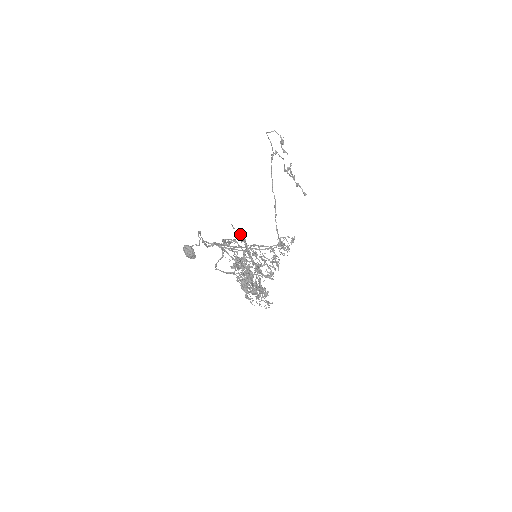
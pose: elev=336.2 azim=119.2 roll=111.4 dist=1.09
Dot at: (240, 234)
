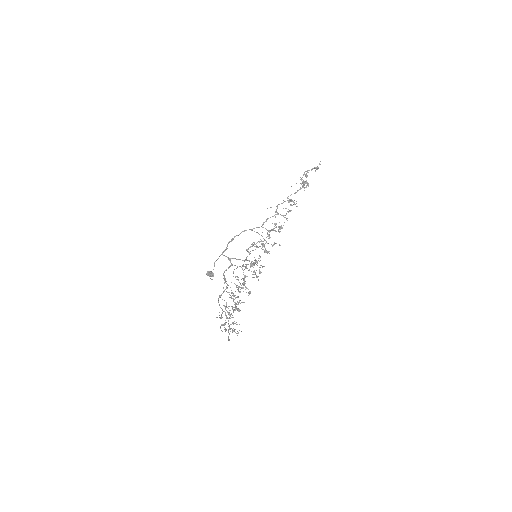
Dot at: (220, 318)
